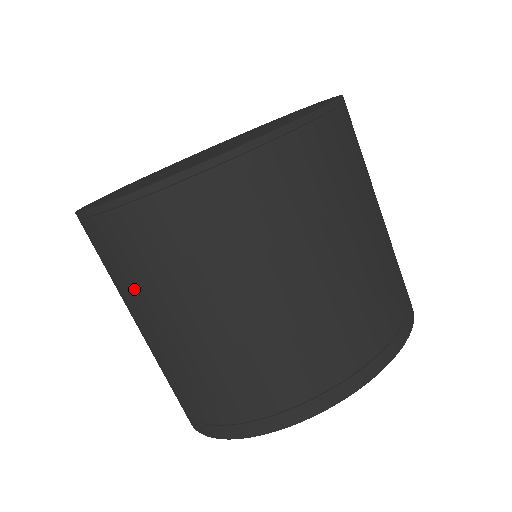
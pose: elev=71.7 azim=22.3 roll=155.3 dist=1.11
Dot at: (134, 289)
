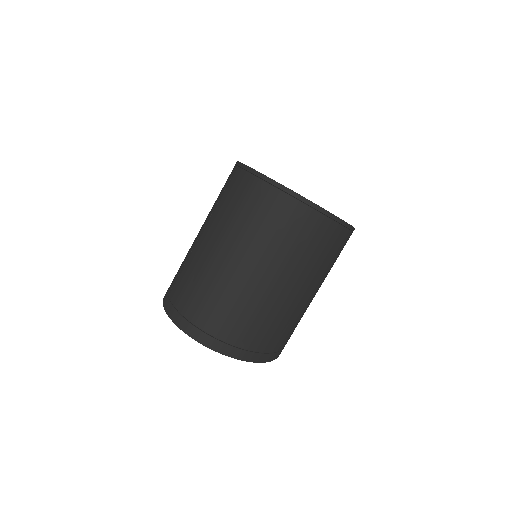
Dot at: (280, 250)
